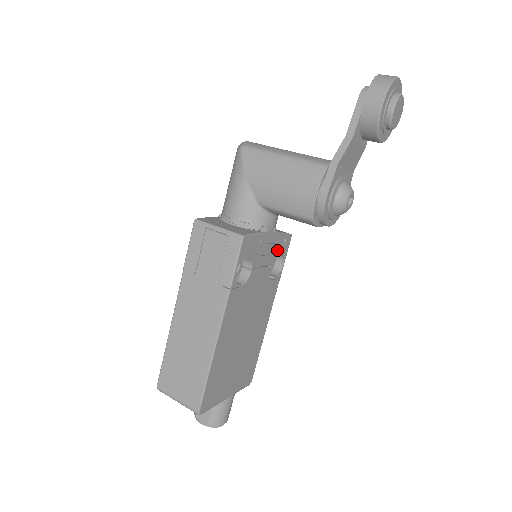
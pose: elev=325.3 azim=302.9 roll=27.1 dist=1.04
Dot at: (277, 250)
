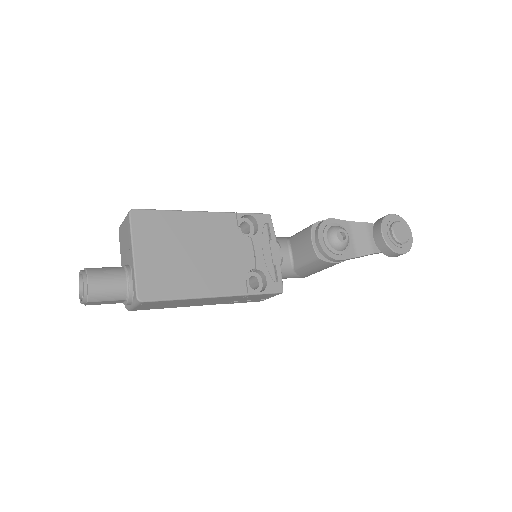
Dot at: (269, 272)
